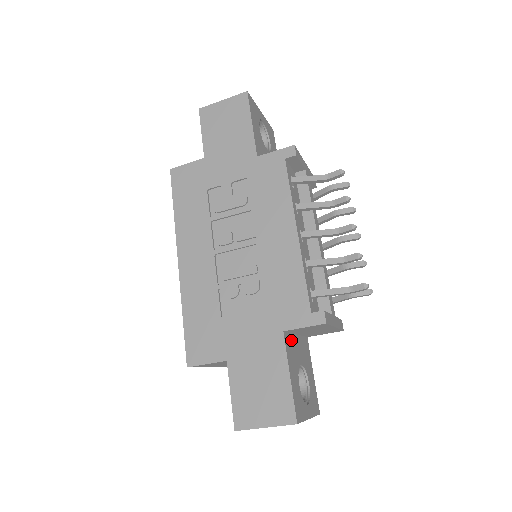
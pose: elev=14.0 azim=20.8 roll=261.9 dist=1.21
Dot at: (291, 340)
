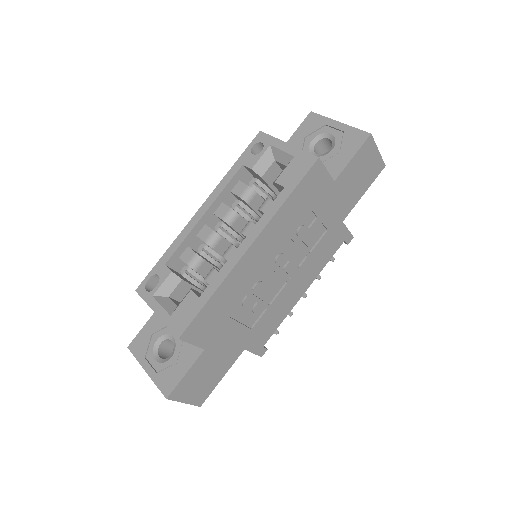
Dot at: occluded
